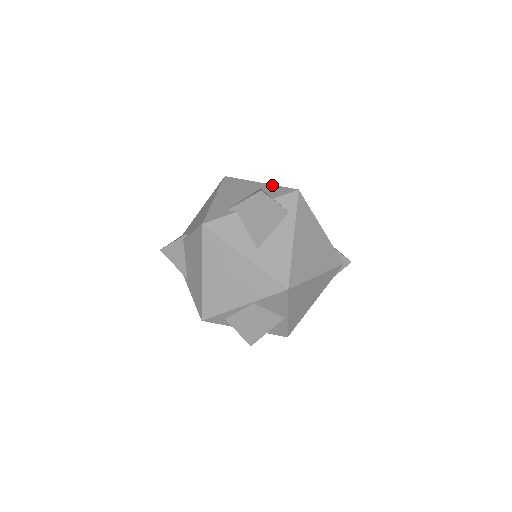
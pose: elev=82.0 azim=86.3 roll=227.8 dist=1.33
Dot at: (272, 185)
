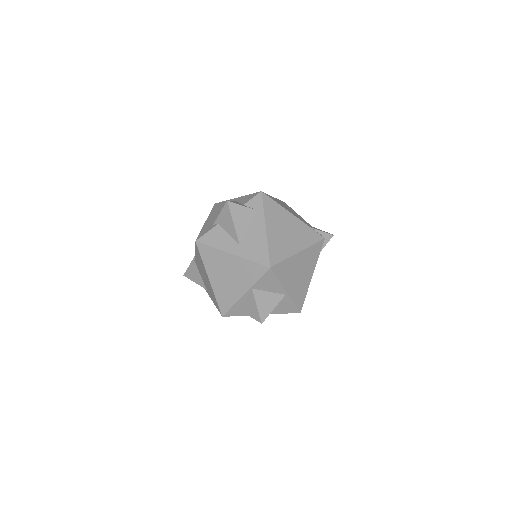
Dot at: (244, 196)
